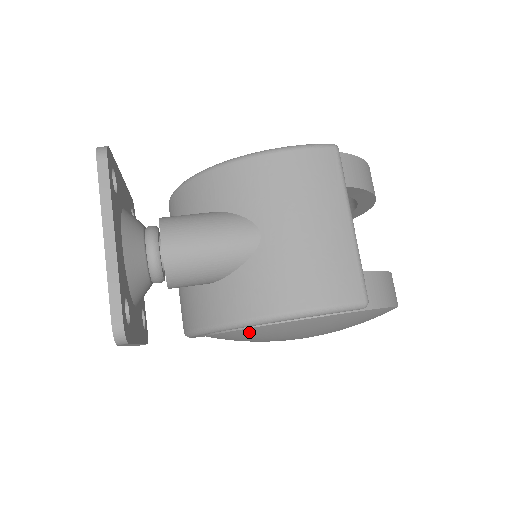
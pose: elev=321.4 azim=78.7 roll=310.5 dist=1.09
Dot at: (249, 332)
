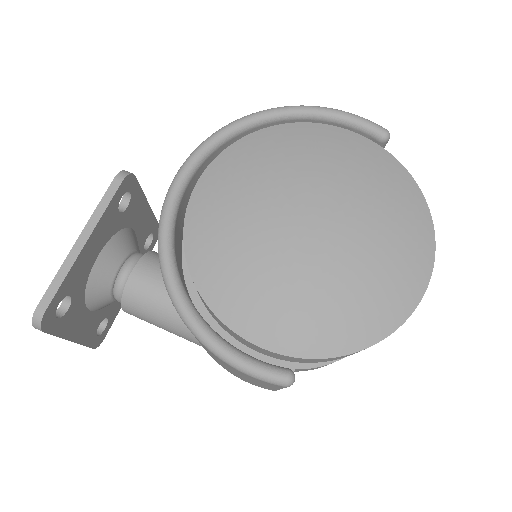
Dot at: occluded
